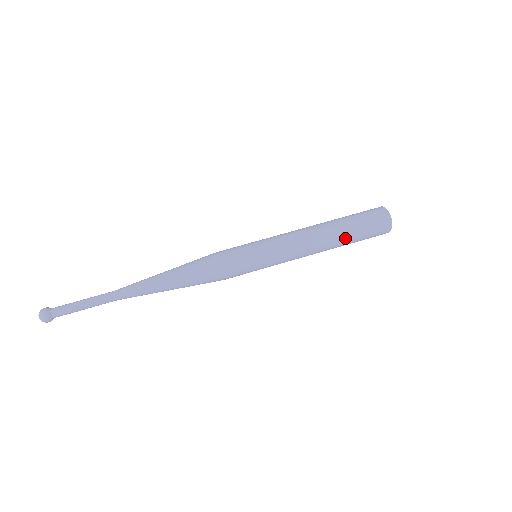
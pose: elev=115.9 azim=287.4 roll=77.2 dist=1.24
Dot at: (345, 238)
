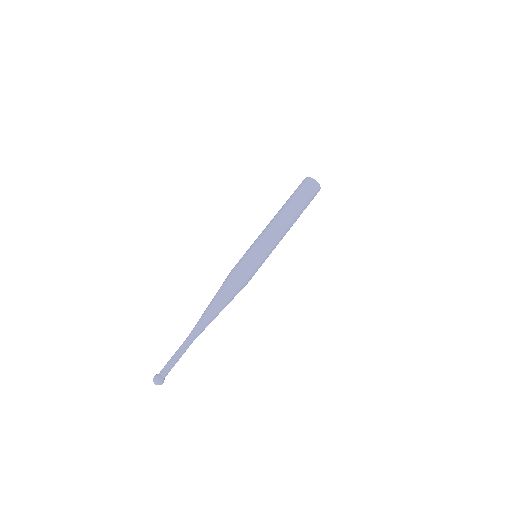
Dot at: occluded
